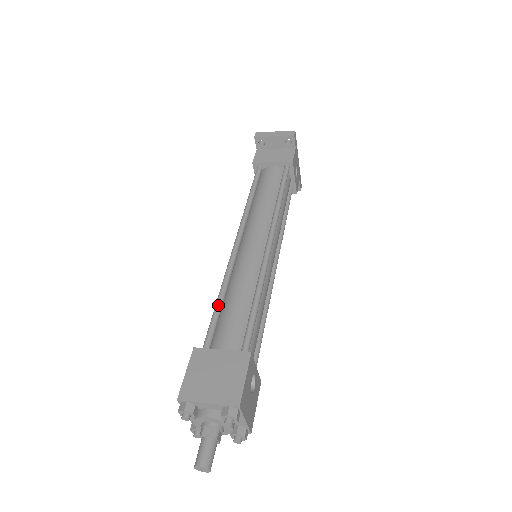
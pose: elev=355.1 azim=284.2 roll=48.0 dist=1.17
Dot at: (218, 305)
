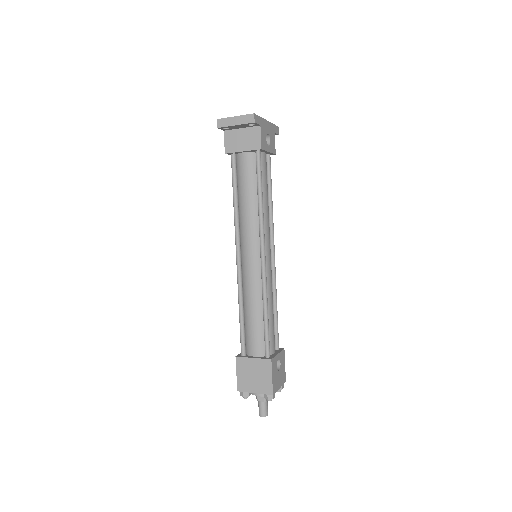
Dot at: (241, 320)
